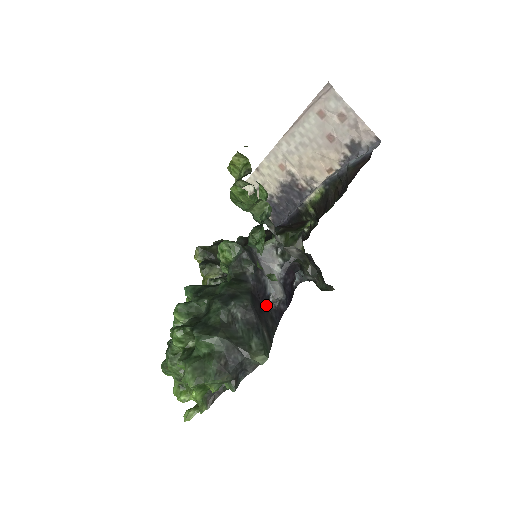
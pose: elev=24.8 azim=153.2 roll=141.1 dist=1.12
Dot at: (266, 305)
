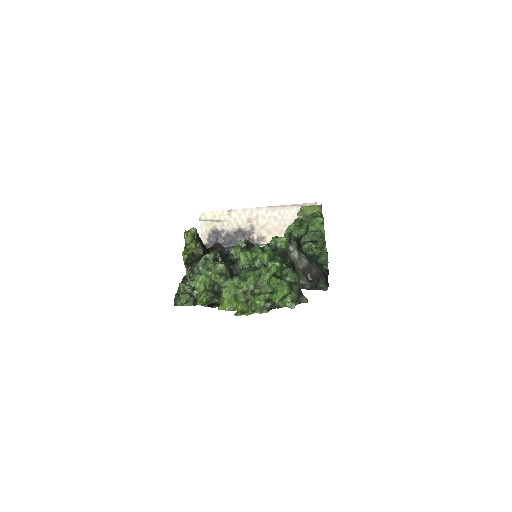
Dot at: occluded
